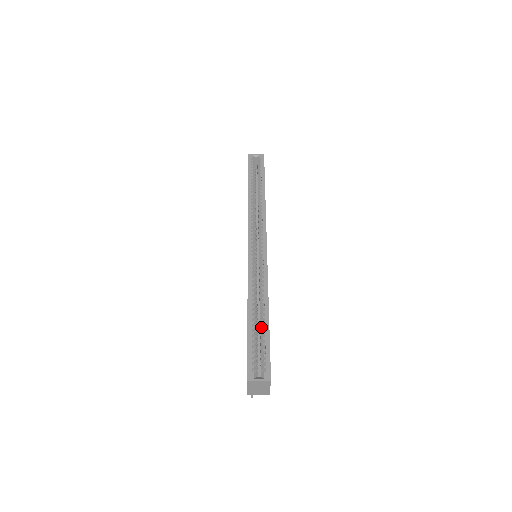
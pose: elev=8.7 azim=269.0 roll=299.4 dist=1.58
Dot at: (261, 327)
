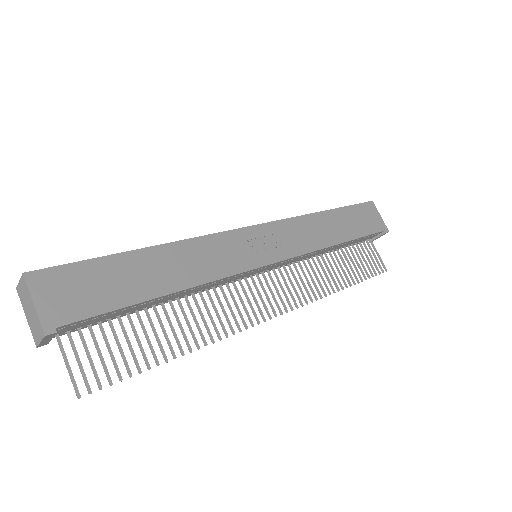
Dot at: occluded
